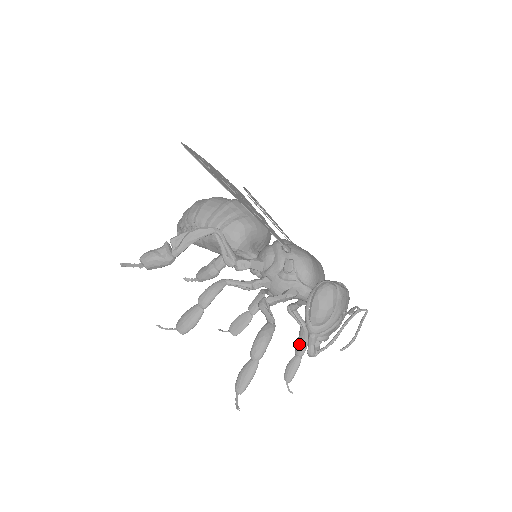
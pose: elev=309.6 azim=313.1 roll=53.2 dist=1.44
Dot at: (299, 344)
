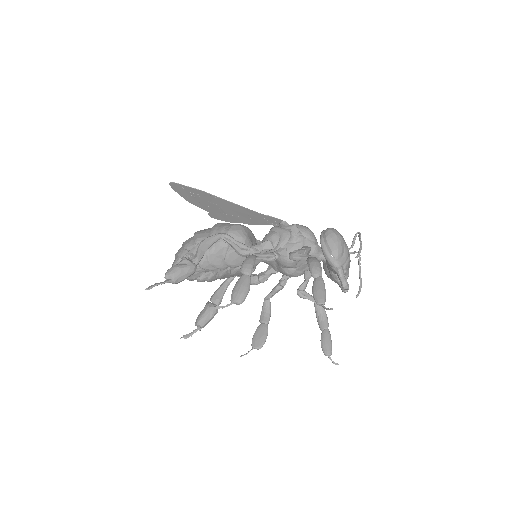
Dot at: (320, 320)
